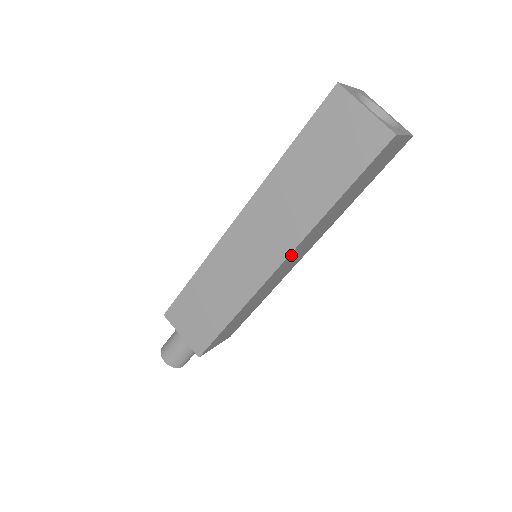
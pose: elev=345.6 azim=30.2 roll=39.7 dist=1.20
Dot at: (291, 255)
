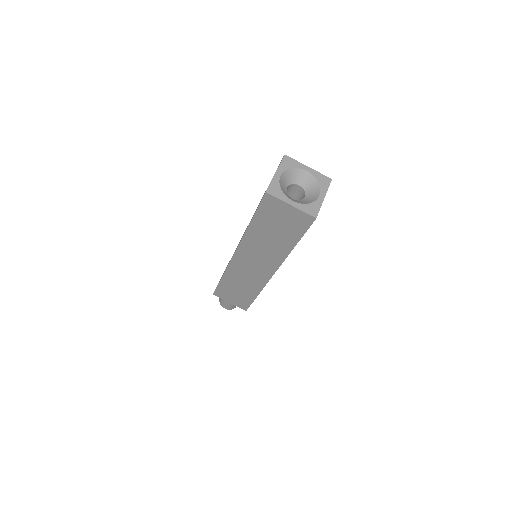
Dot at: occluded
